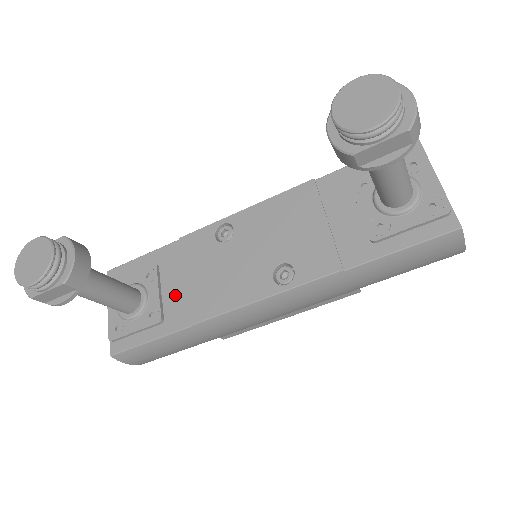
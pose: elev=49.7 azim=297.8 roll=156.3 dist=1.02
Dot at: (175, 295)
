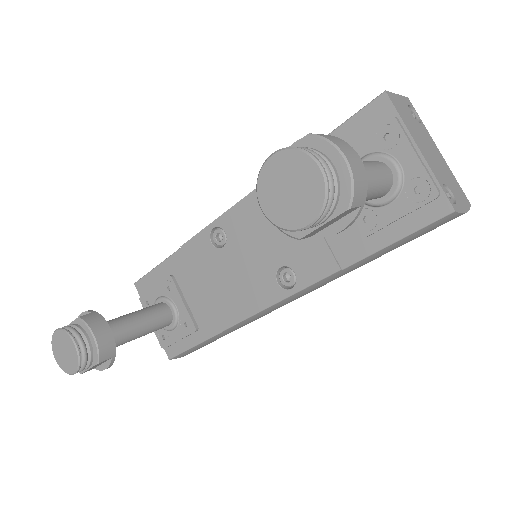
Dot at: (198, 304)
